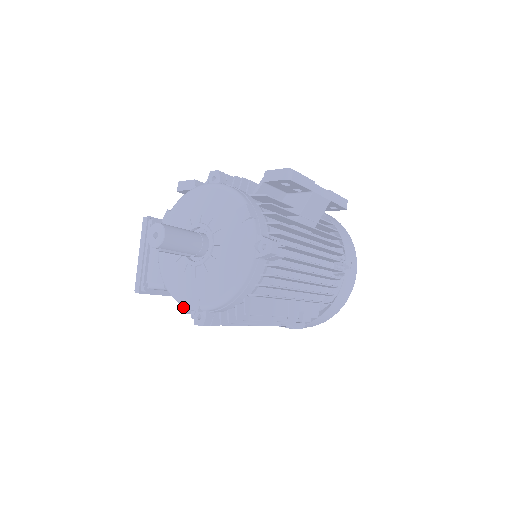
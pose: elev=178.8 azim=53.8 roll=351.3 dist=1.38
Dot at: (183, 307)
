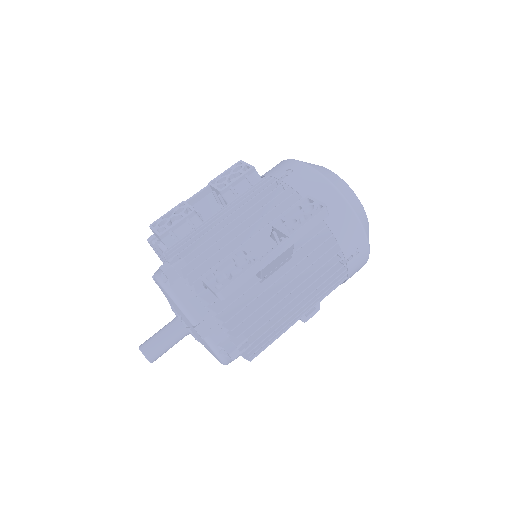
Dot at: occluded
